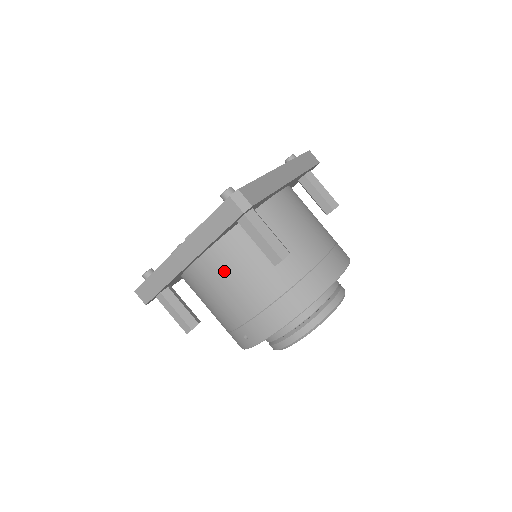
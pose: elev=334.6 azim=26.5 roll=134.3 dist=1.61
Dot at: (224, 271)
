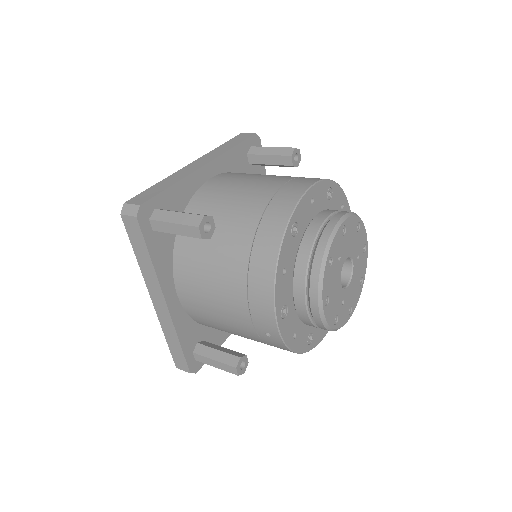
Dot at: (196, 286)
